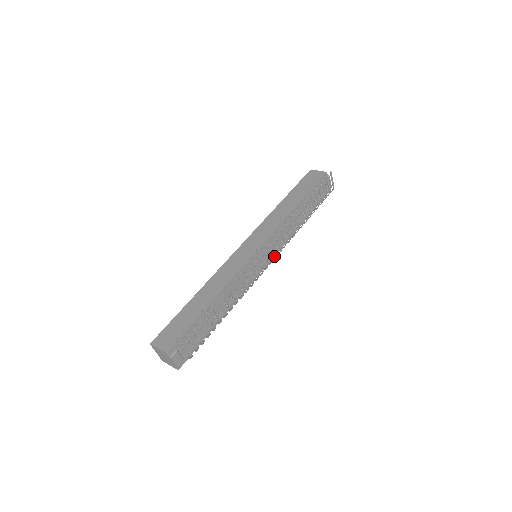
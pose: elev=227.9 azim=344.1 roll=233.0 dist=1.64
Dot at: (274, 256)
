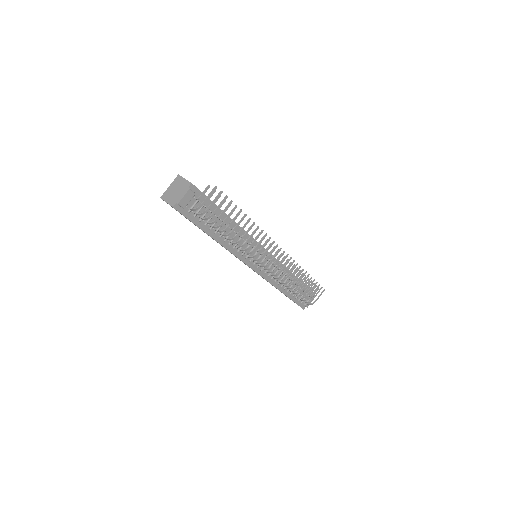
Dot at: (260, 275)
